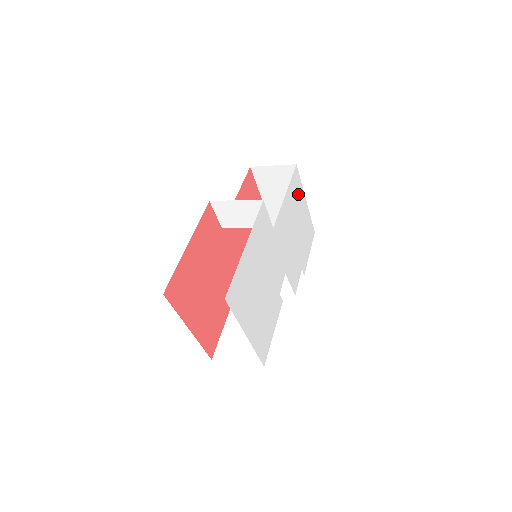
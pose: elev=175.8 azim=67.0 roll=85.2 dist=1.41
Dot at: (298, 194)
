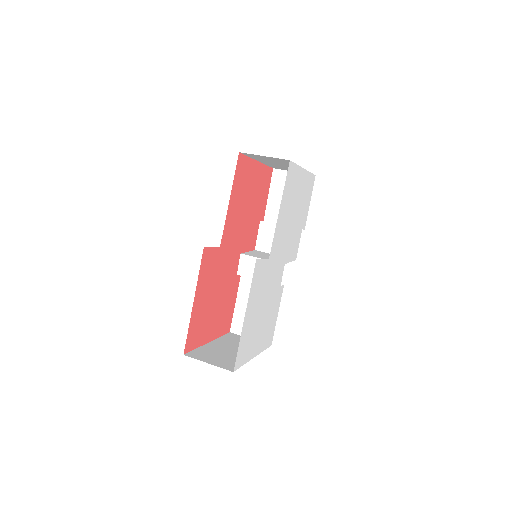
Dot at: (294, 181)
